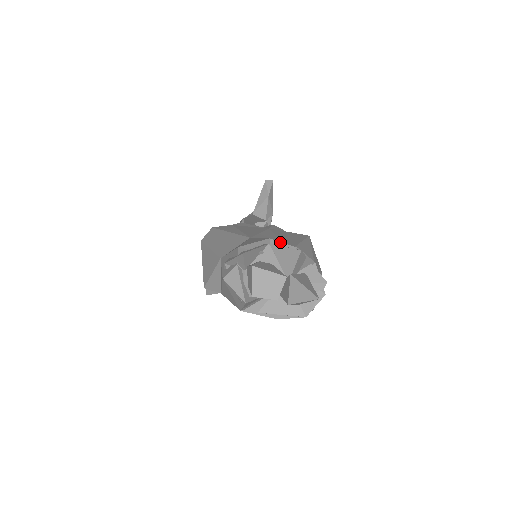
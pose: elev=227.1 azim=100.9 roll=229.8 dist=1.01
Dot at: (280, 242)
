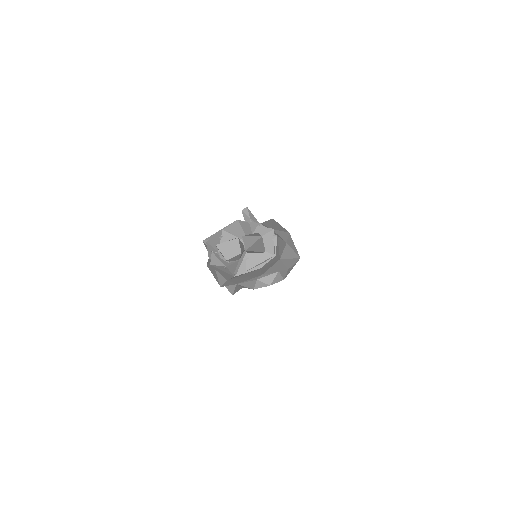
Dot at: (228, 225)
